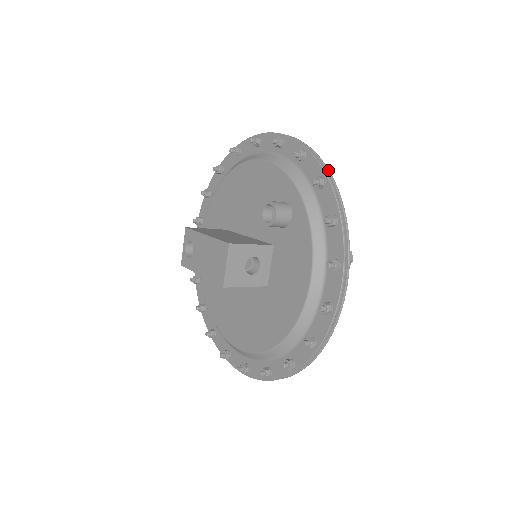
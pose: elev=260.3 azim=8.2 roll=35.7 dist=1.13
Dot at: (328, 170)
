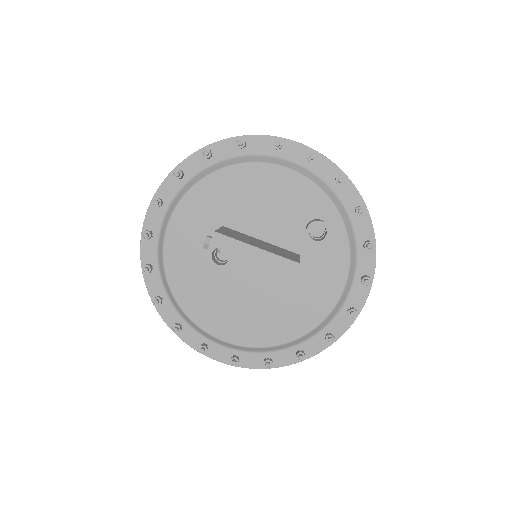
Dot at: occluded
